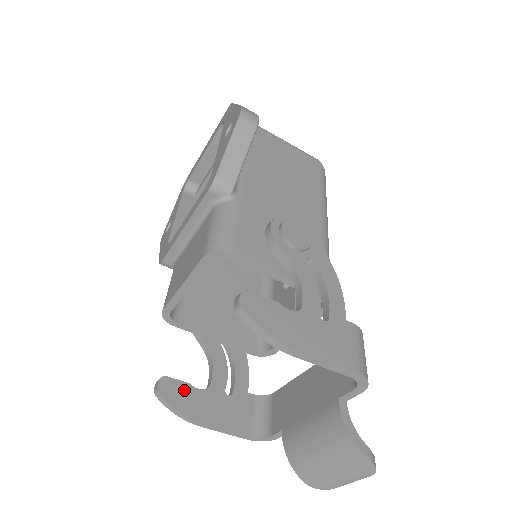
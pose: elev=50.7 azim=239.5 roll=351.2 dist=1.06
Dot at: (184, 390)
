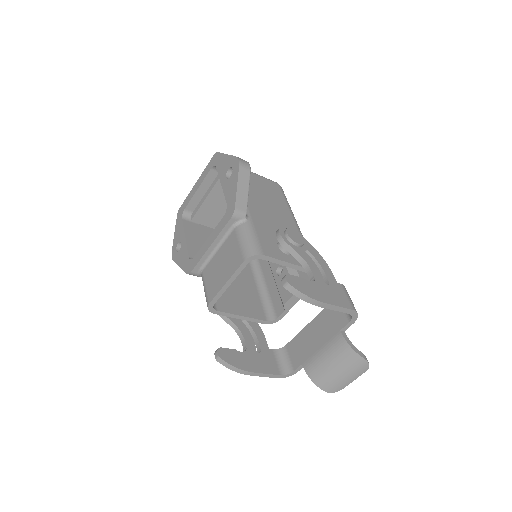
Dot at: (234, 354)
